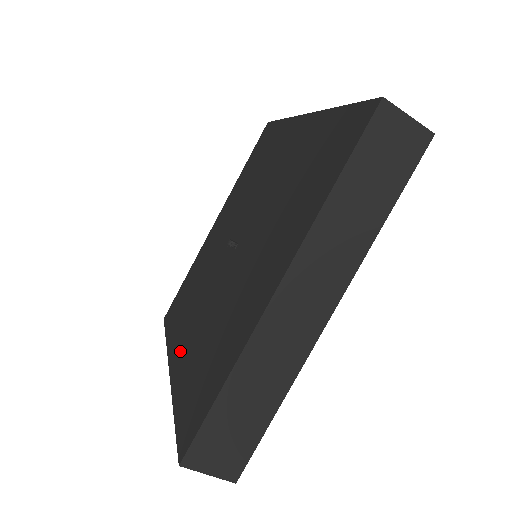
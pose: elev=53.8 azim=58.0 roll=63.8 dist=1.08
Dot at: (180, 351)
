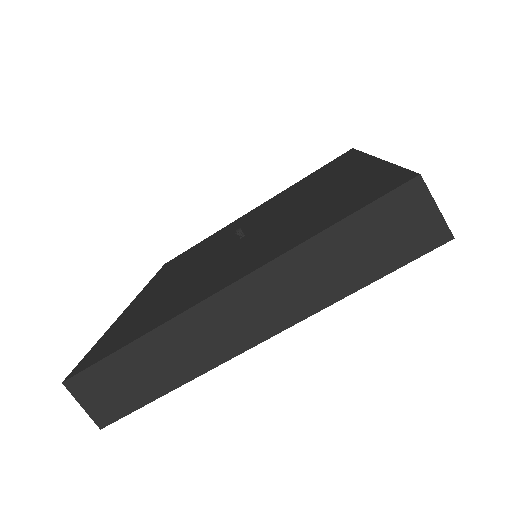
Dot at: (145, 296)
